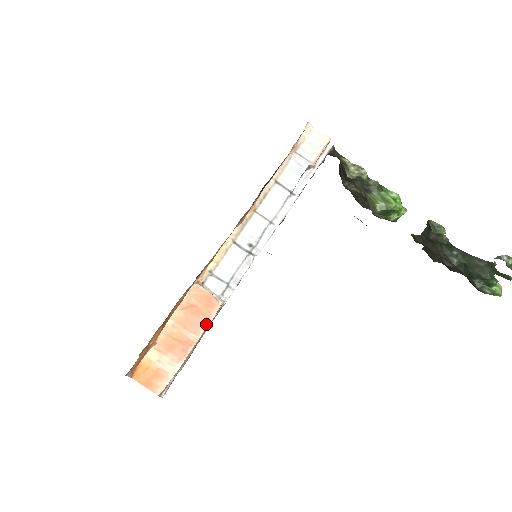
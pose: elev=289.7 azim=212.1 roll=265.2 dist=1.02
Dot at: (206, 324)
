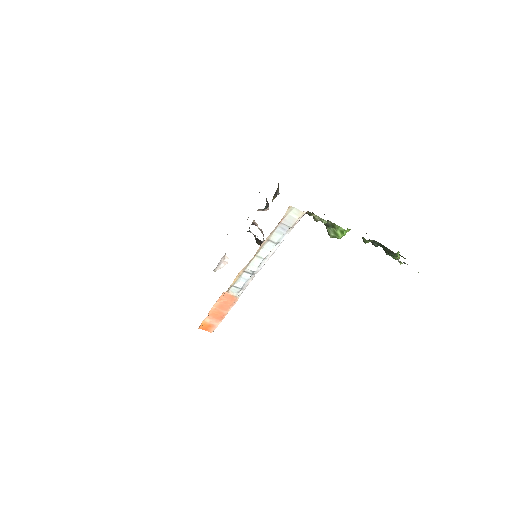
Dot at: (231, 307)
